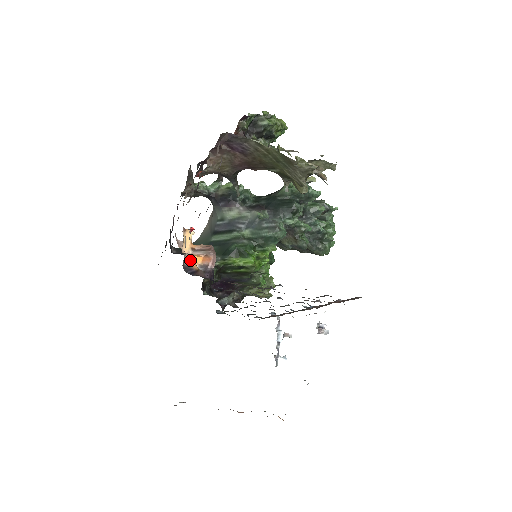
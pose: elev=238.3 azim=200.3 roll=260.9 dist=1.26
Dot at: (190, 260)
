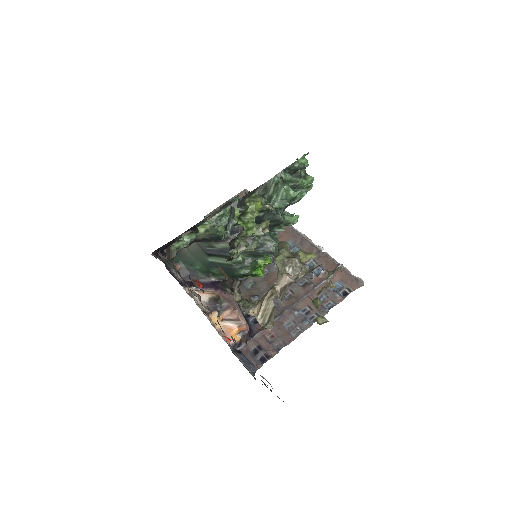
Dot at: (231, 339)
